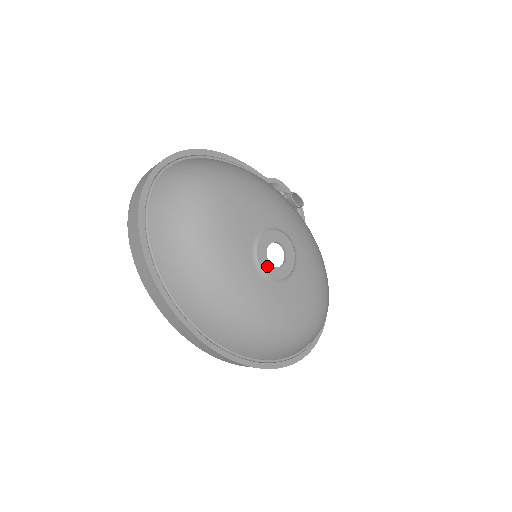
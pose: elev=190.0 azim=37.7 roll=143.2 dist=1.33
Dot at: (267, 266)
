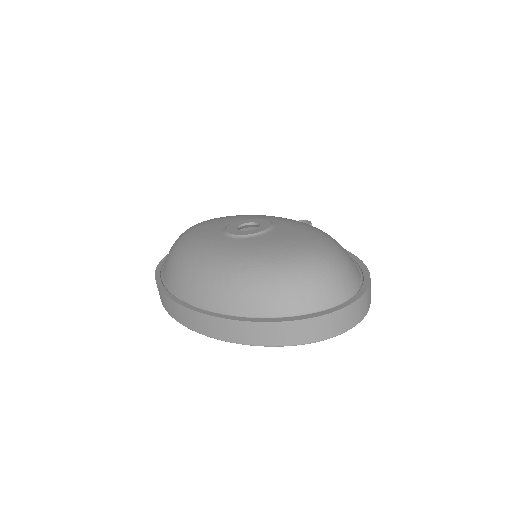
Dot at: (235, 232)
